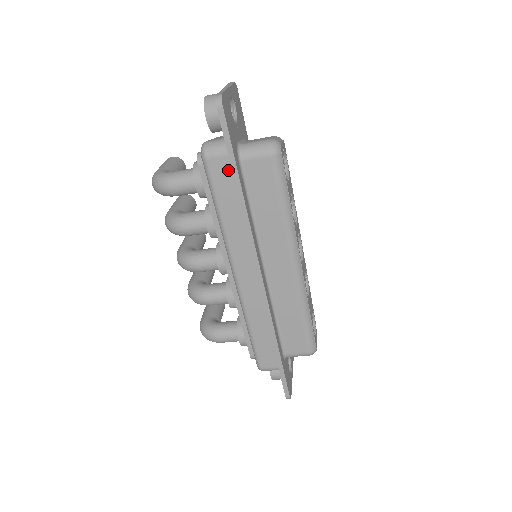
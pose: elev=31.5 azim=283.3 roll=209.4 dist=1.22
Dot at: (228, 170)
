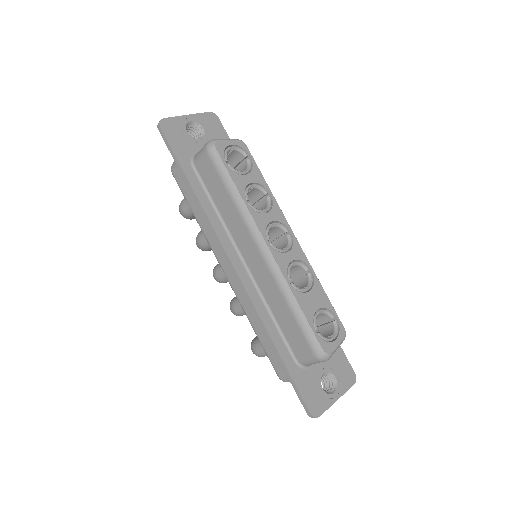
Dot at: occluded
